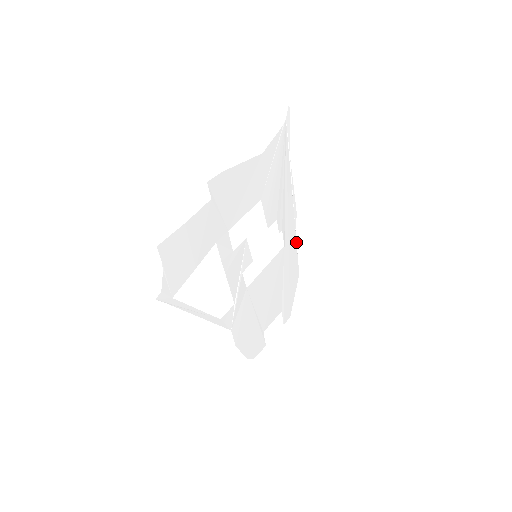
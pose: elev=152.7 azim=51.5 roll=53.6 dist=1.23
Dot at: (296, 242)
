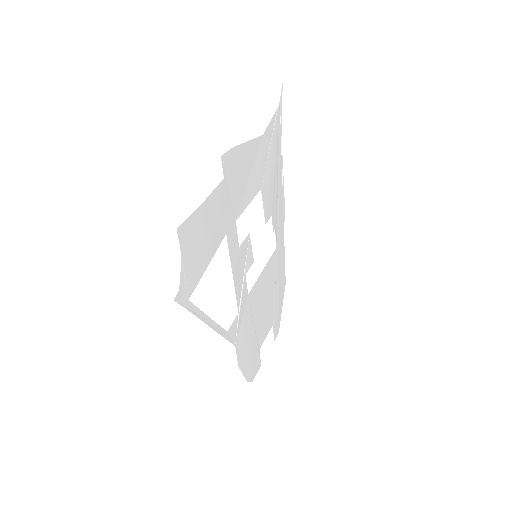
Dot at: occluded
